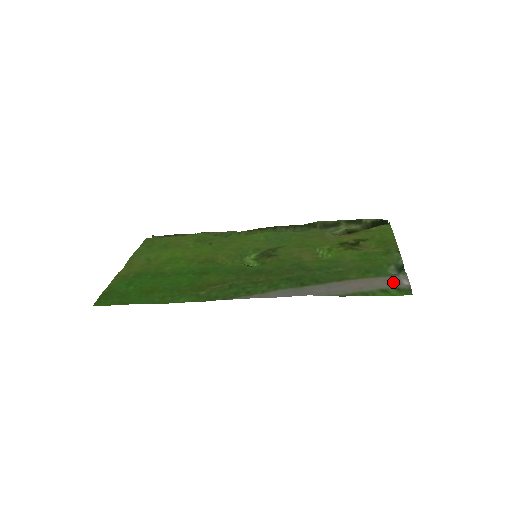
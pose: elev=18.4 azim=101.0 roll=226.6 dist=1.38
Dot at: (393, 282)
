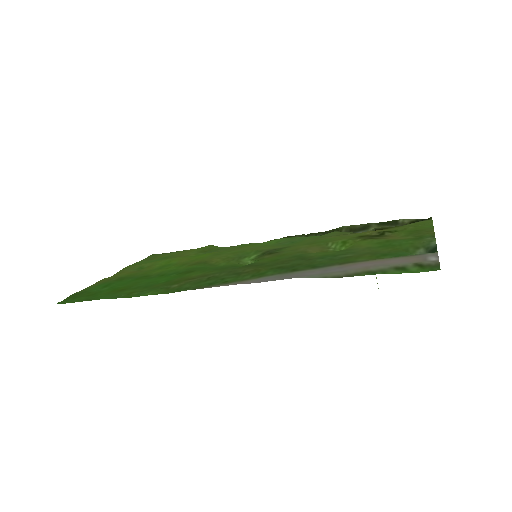
Dot at: (415, 259)
